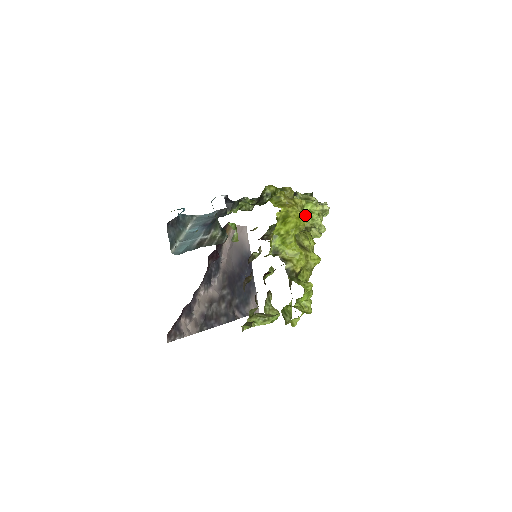
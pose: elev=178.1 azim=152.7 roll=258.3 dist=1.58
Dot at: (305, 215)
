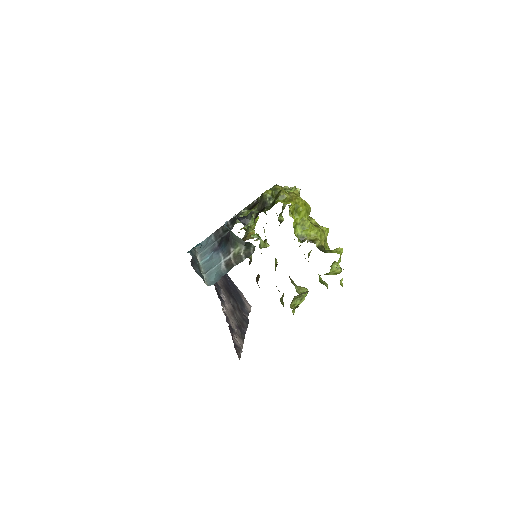
Dot at: occluded
